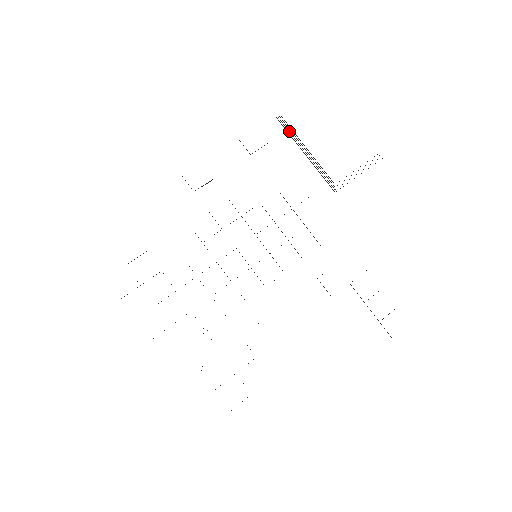
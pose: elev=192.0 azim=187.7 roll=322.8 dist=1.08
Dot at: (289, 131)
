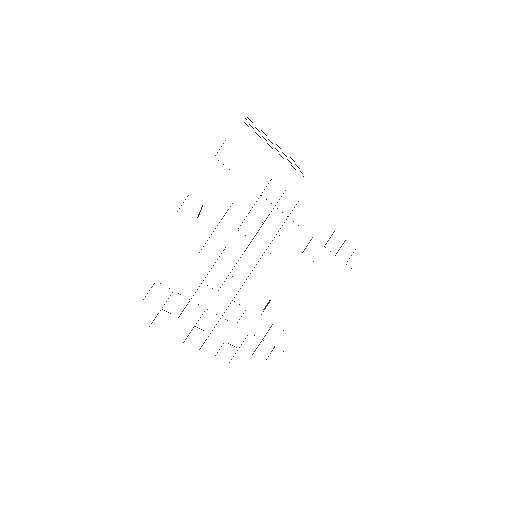
Dot at: occluded
